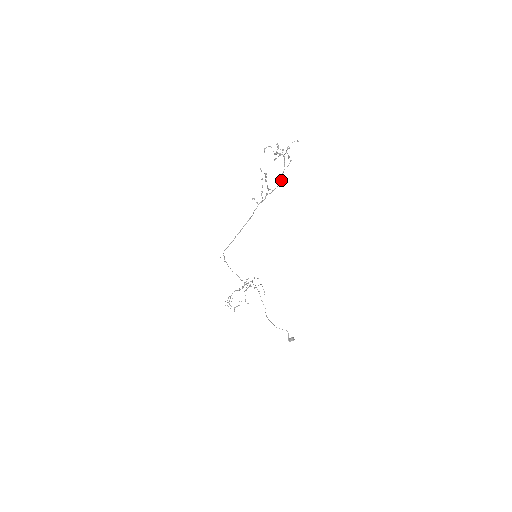
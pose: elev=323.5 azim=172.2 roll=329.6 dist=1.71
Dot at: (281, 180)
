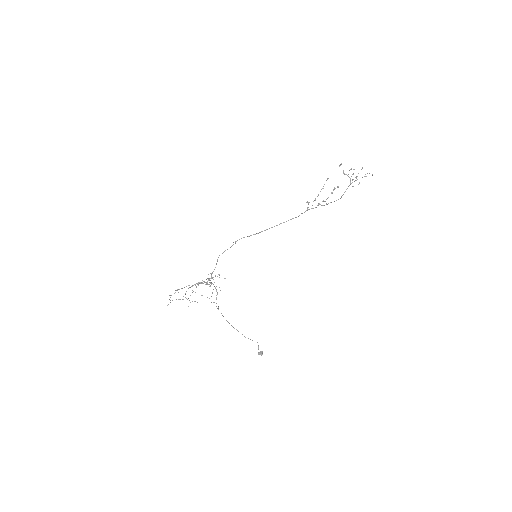
Dot at: occluded
